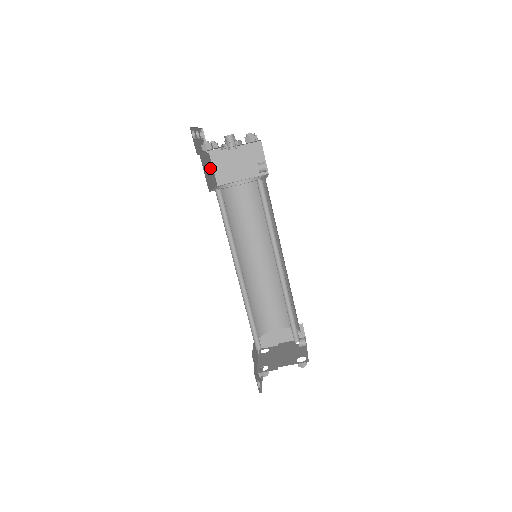
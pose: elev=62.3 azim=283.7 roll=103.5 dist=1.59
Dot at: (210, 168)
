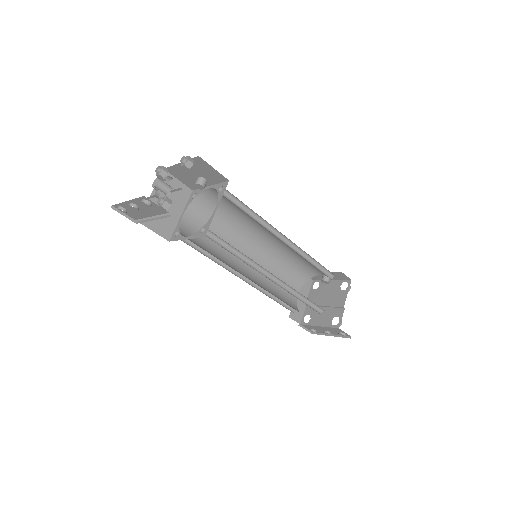
Dot at: occluded
